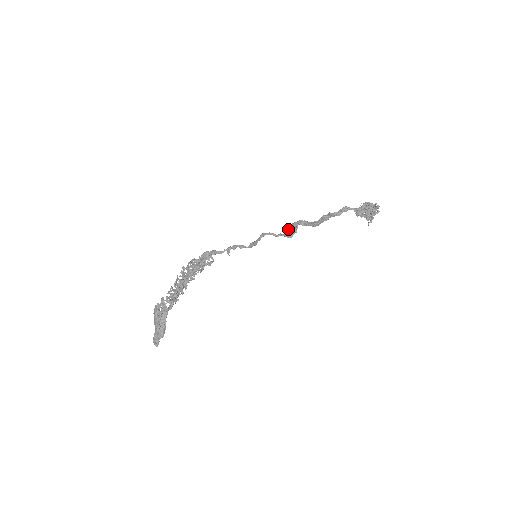
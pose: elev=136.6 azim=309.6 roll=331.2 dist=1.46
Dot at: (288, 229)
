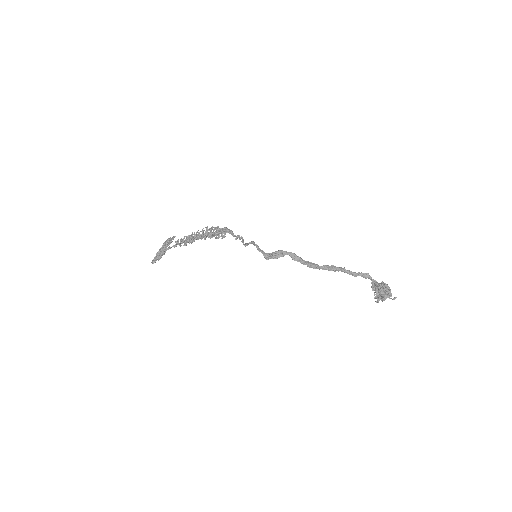
Dot at: (274, 252)
